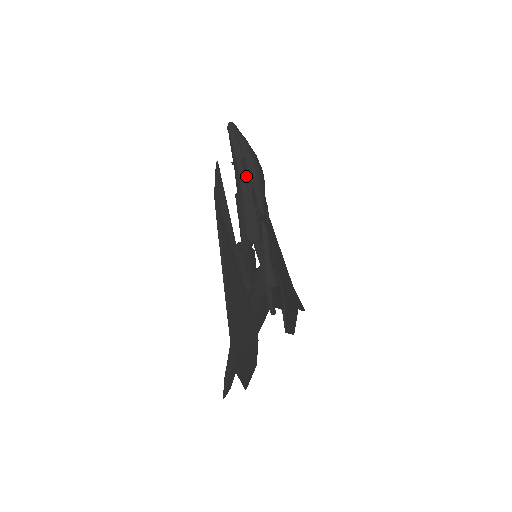
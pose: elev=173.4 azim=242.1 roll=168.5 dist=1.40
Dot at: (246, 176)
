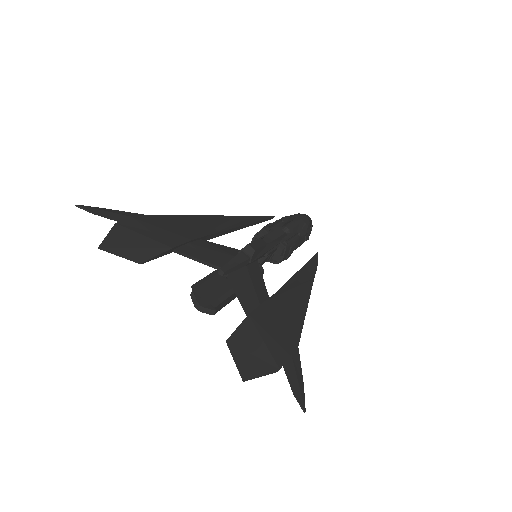
Dot at: occluded
